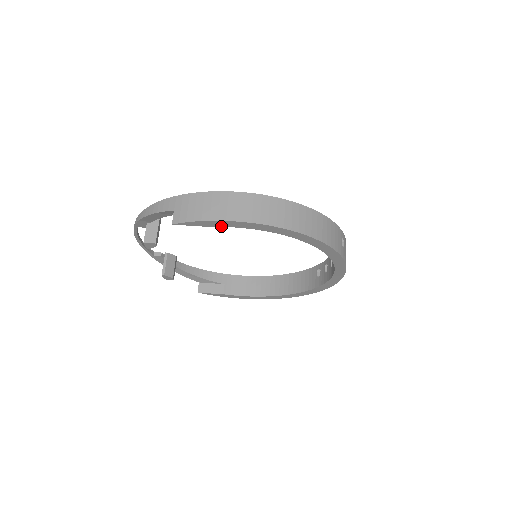
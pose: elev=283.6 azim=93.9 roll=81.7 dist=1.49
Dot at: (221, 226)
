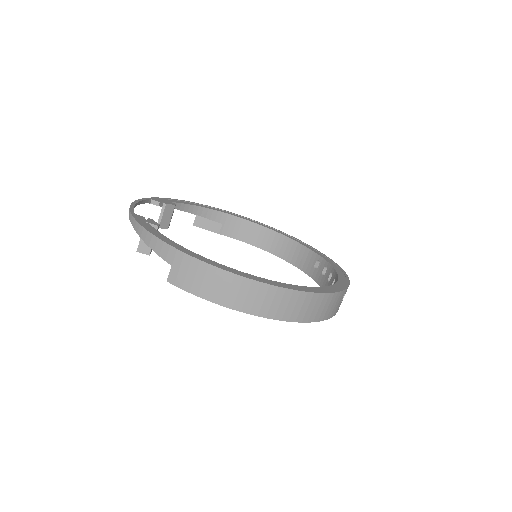
Dot at: occluded
